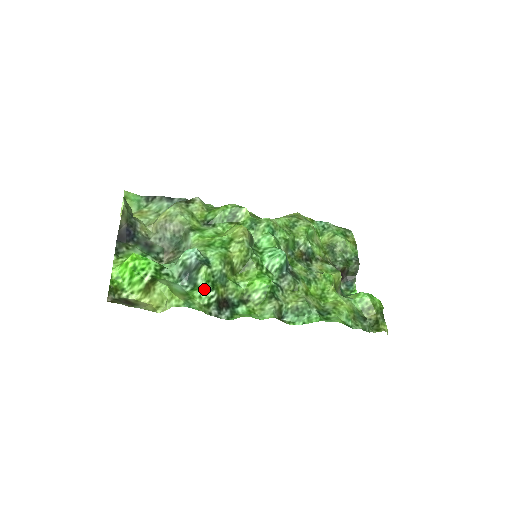
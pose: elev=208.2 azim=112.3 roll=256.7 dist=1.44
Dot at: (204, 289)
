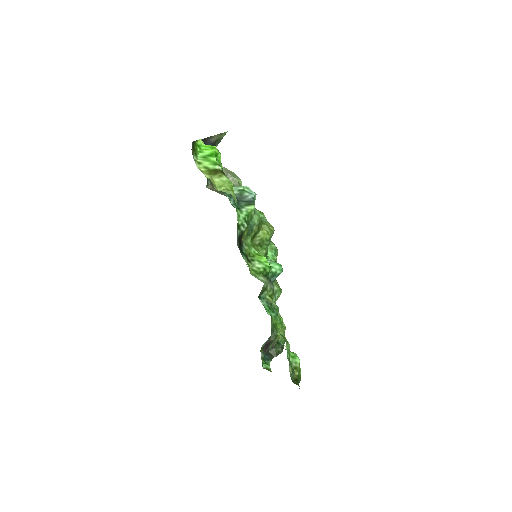
Dot at: (244, 216)
